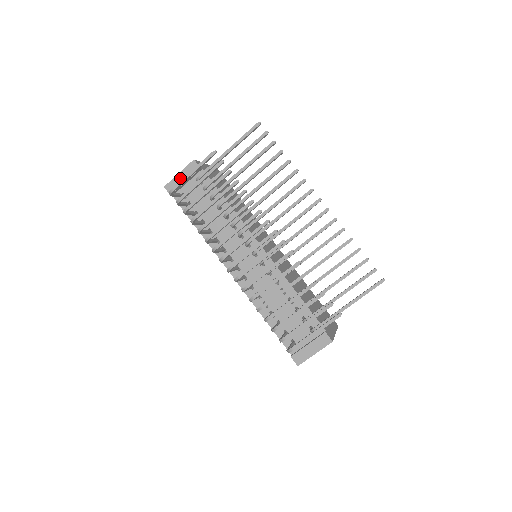
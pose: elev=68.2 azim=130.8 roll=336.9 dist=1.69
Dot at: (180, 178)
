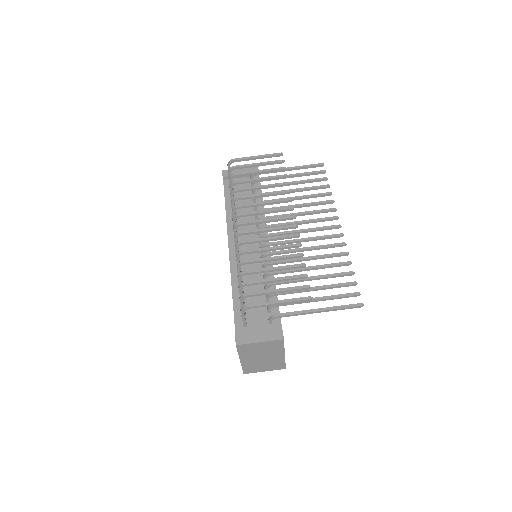
Dot at: (239, 171)
